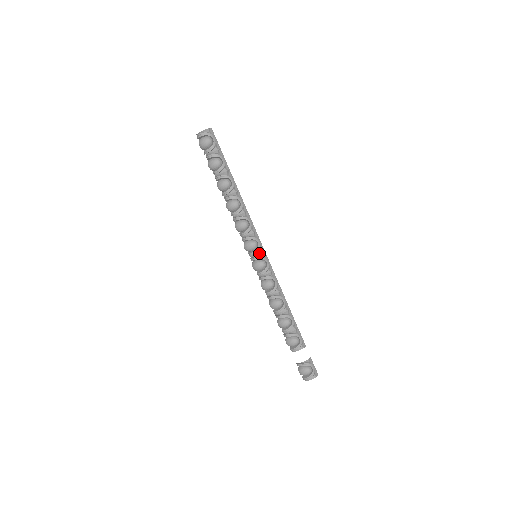
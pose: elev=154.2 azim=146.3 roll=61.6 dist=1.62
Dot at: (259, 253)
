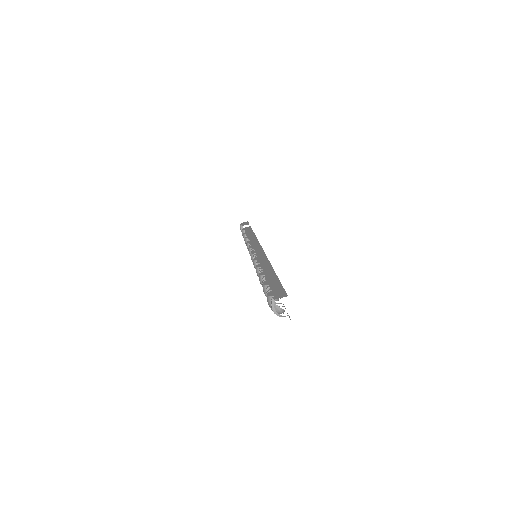
Dot at: occluded
